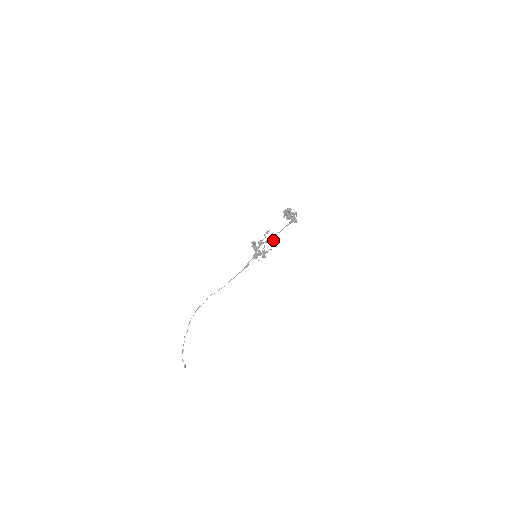
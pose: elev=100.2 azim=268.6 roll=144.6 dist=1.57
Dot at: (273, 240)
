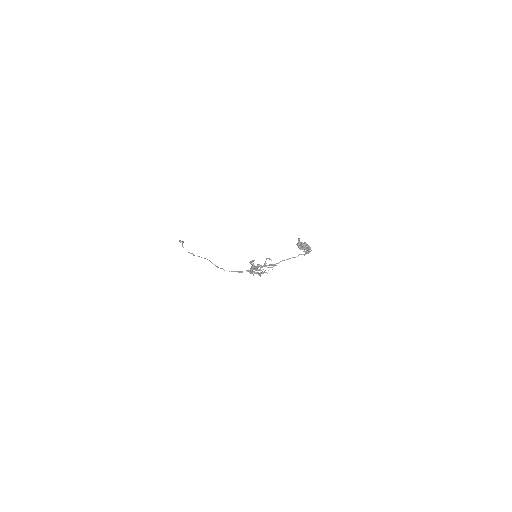
Dot at: (274, 265)
